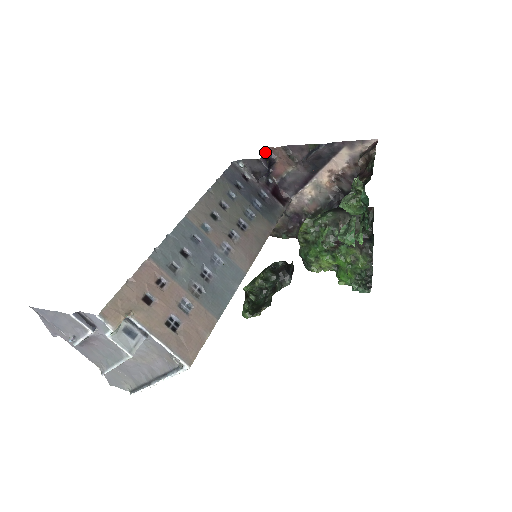
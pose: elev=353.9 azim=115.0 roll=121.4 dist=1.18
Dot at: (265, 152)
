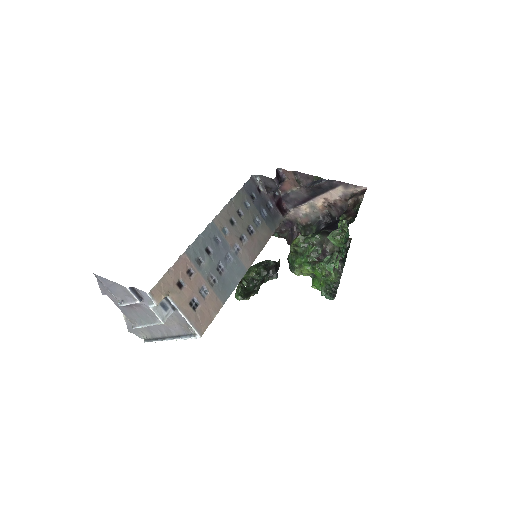
Dot at: (278, 172)
